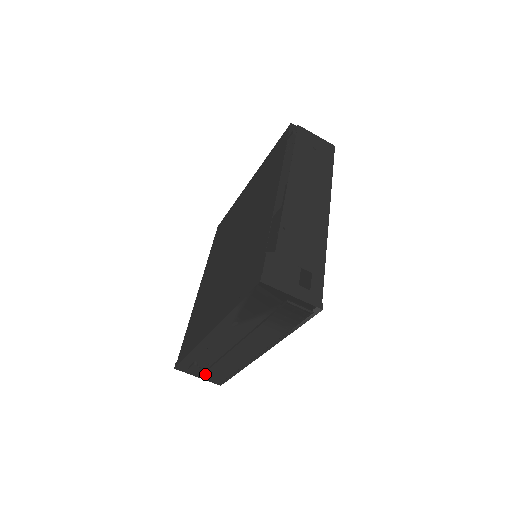
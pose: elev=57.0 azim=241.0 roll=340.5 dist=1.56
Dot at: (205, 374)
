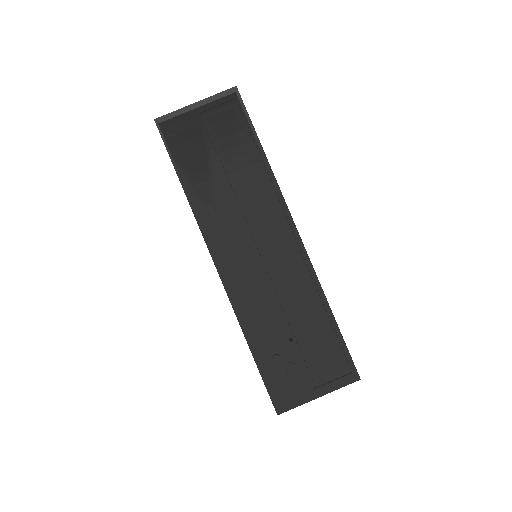
Dot at: (313, 372)
